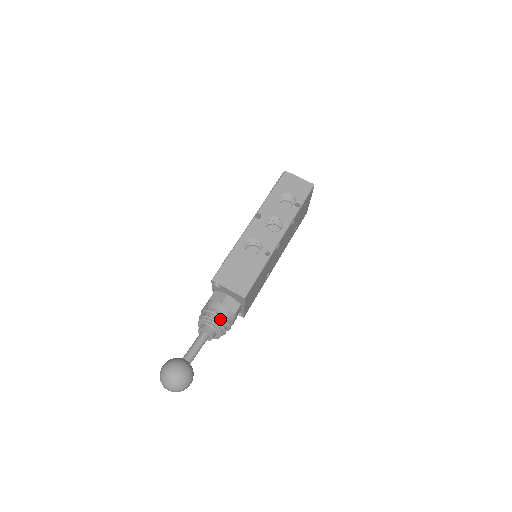
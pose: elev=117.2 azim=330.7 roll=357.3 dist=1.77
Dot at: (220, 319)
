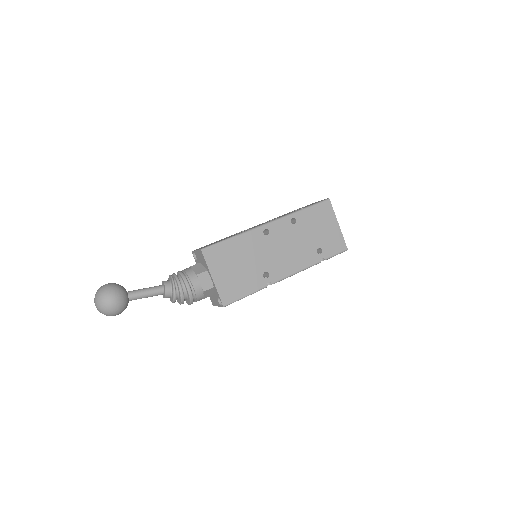
Dot at: (180, 275)
